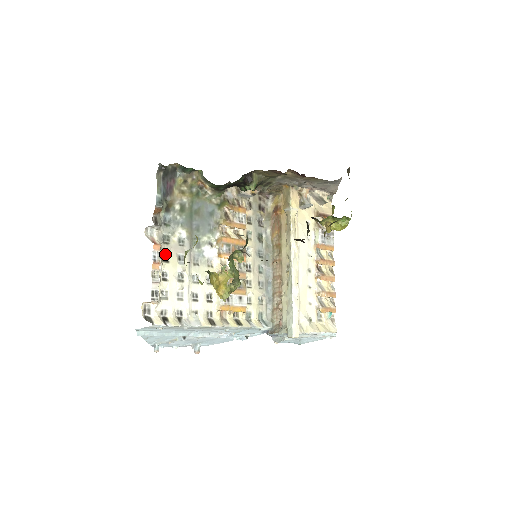
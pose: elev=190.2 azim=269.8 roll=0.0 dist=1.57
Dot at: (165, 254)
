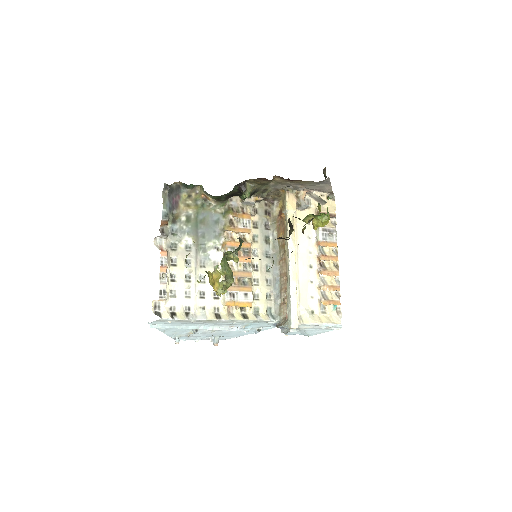
Dot at: (173, 259)
